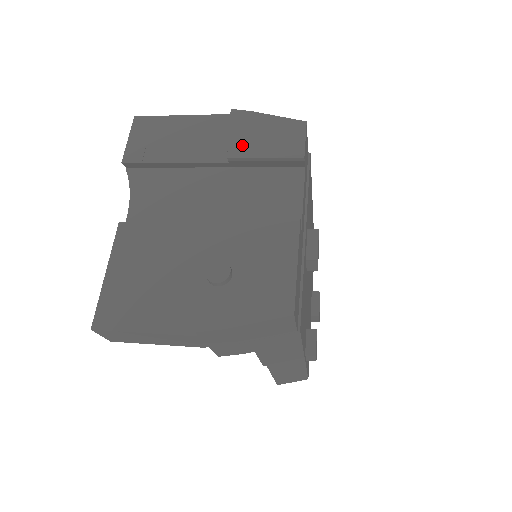
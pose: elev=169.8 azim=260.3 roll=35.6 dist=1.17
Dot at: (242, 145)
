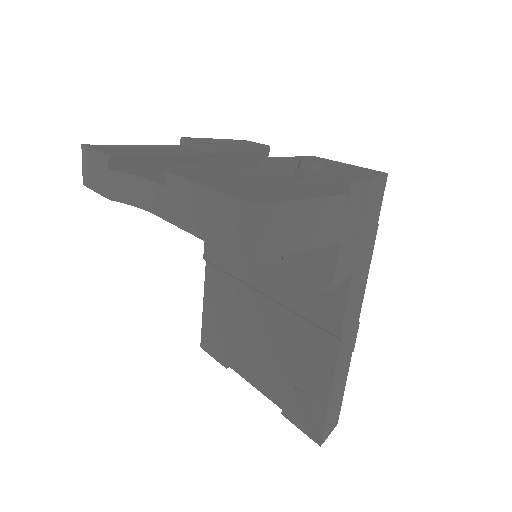
Dot at: (218, 143)
